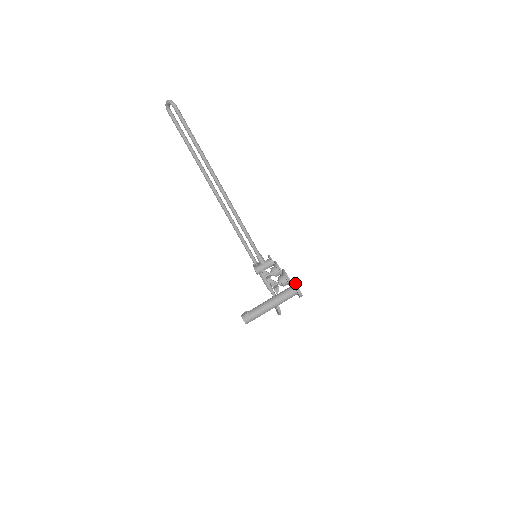
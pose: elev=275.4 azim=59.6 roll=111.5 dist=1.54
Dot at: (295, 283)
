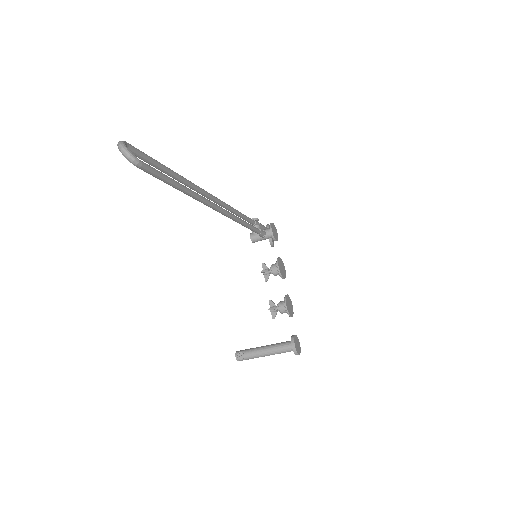
Dot at: (296, 351)
